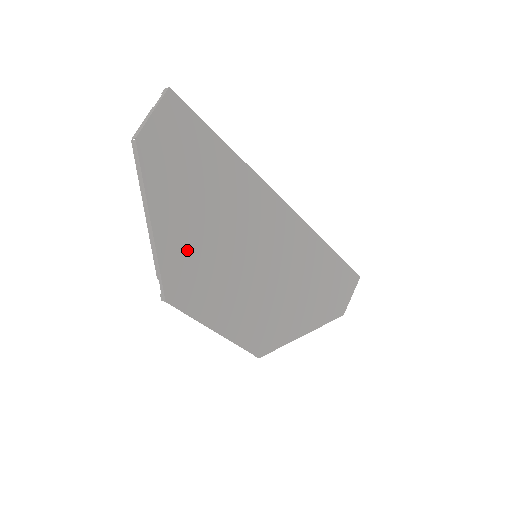
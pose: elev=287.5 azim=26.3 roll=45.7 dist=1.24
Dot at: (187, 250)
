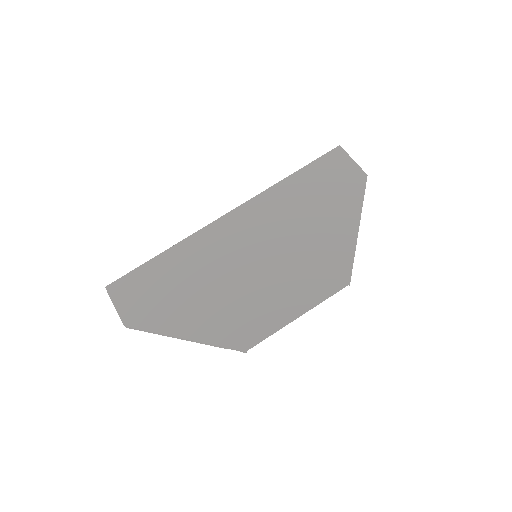
Dot at: (217, 317)
